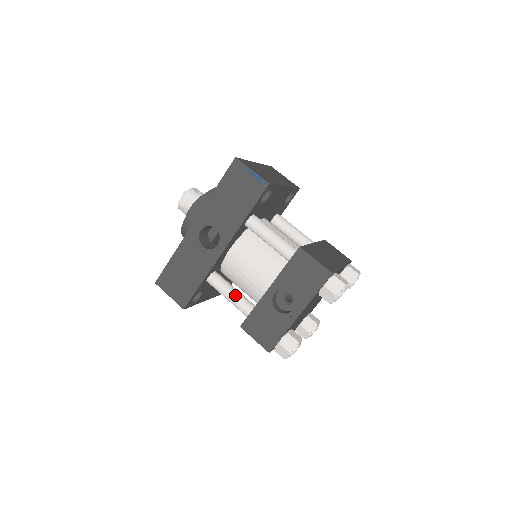
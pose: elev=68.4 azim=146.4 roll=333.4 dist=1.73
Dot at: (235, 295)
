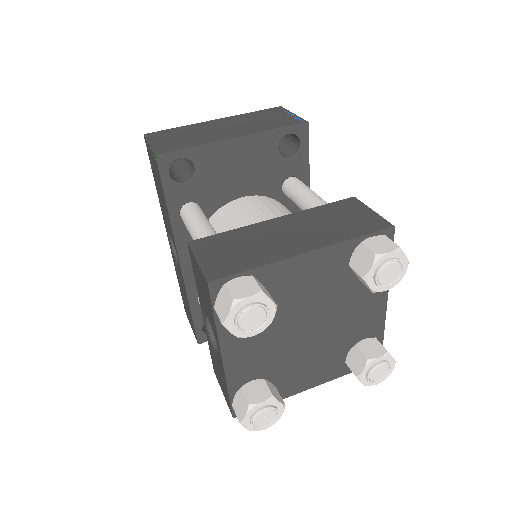
Dot at: occluded
